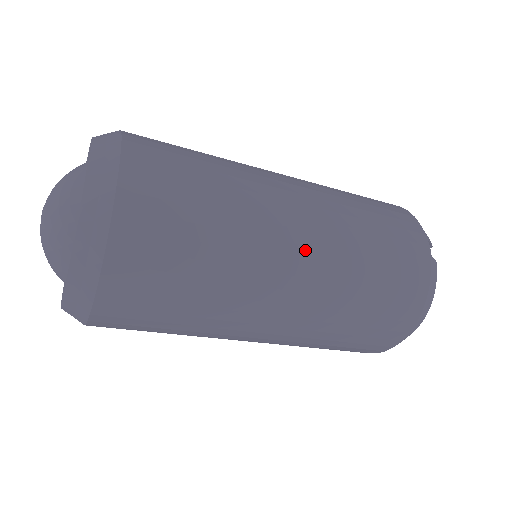
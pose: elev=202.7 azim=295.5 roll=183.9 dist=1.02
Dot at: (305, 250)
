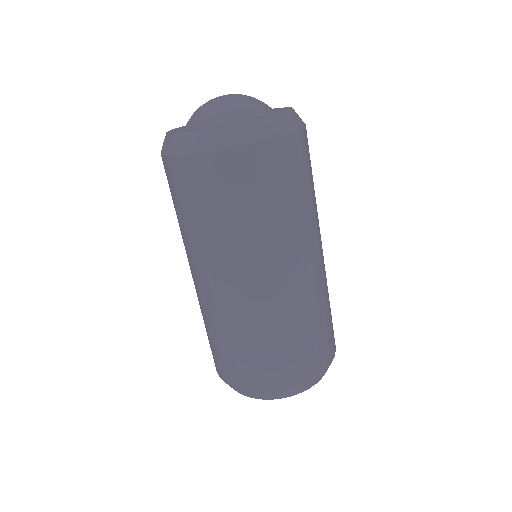
Dot at: occluded
